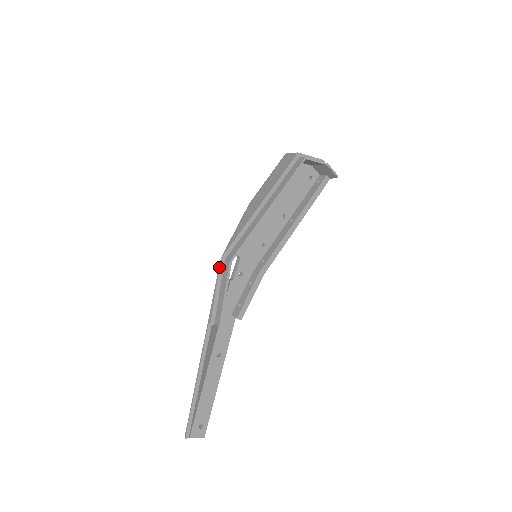
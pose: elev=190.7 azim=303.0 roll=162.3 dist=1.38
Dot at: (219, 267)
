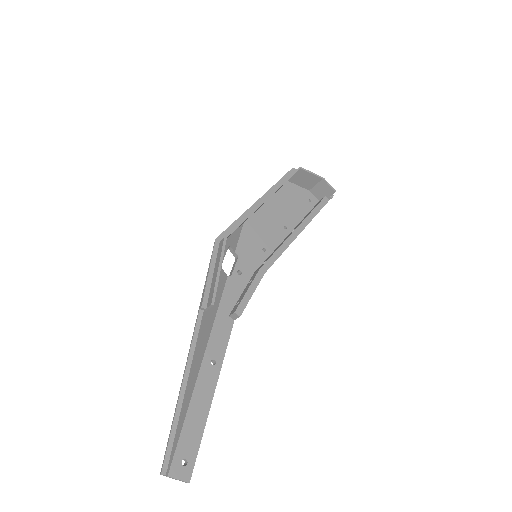
Dot at: (213, 247)
